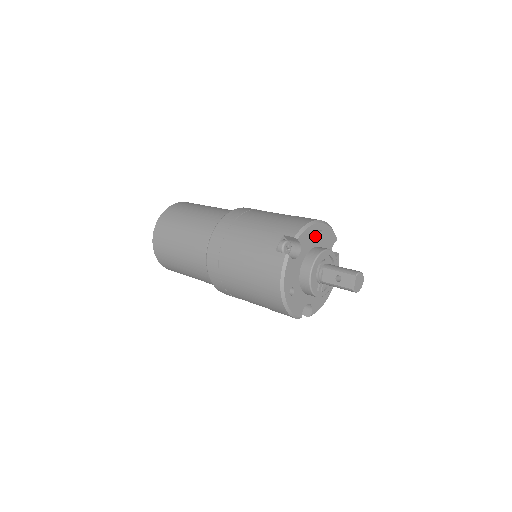
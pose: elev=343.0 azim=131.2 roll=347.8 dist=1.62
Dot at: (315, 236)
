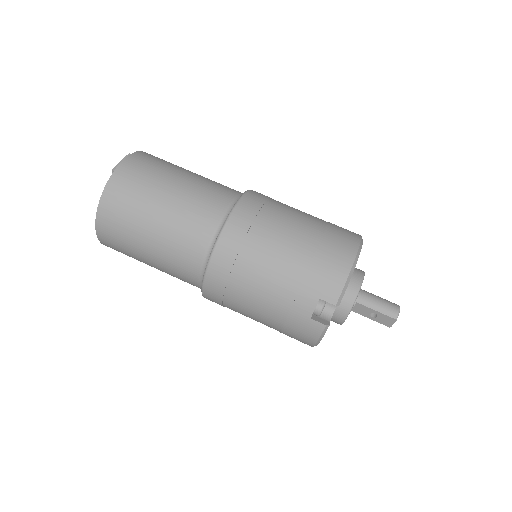
Dot at: occluded
